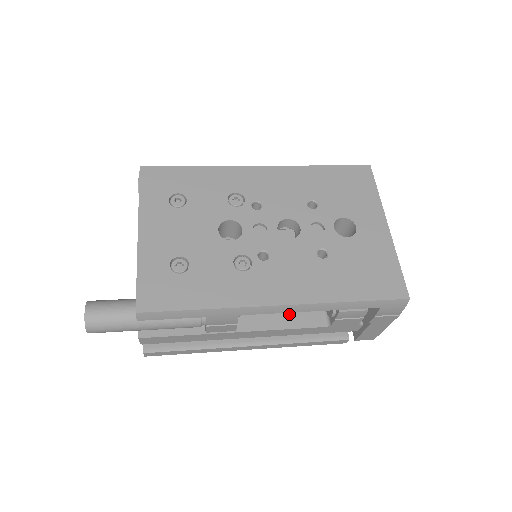
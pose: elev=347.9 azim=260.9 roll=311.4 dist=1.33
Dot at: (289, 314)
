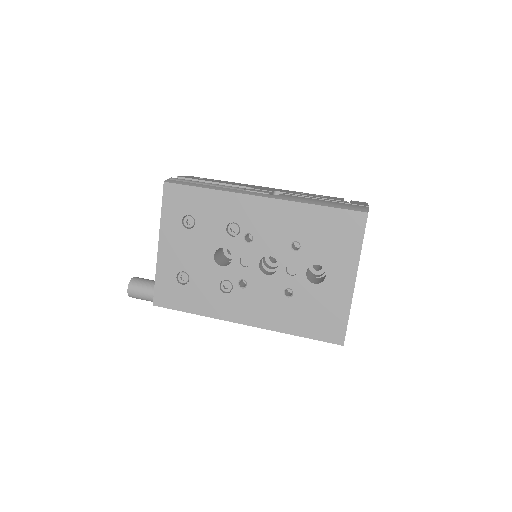
Dot at: occluded
